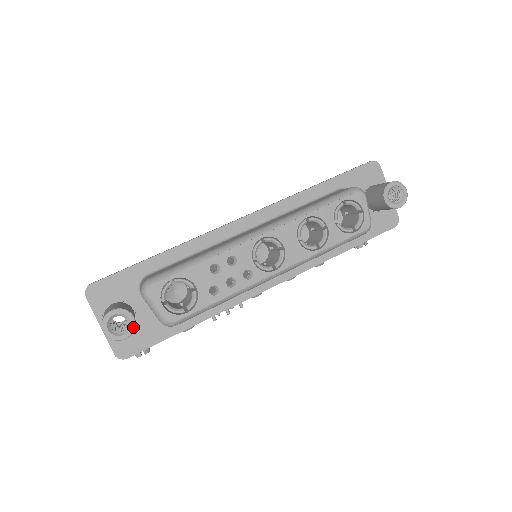
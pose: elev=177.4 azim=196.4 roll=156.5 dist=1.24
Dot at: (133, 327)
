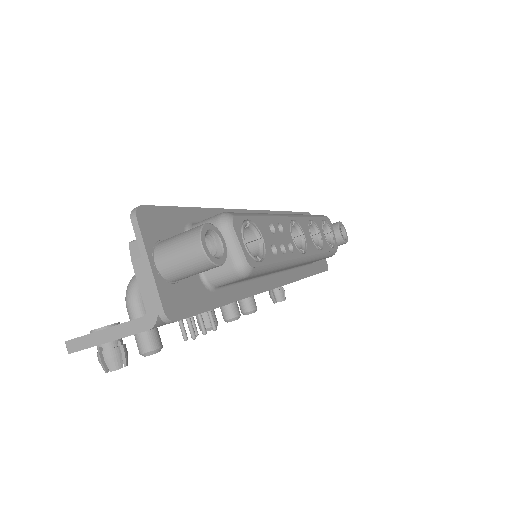
Dot at: (226, 254)
